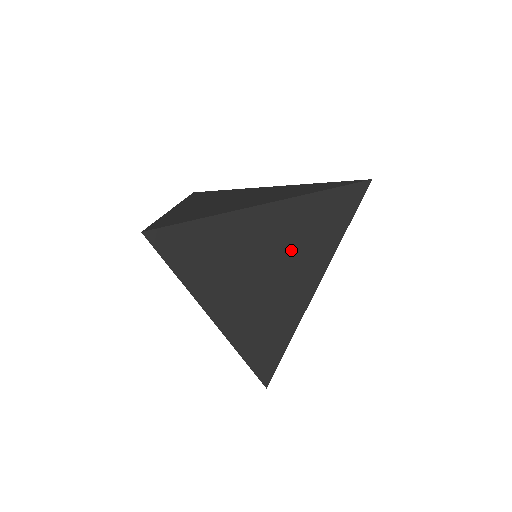
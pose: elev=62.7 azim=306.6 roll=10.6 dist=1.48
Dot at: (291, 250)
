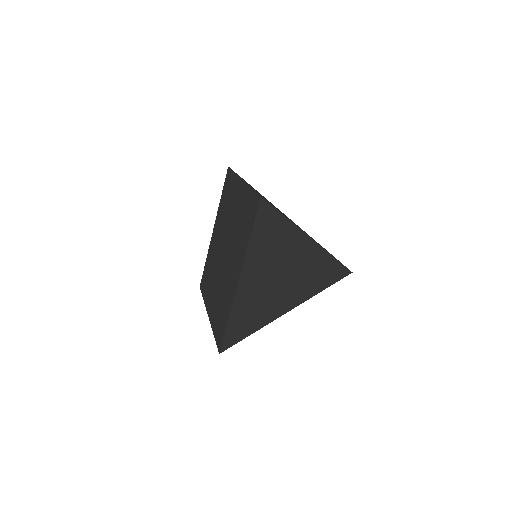
Dot at: occluded
